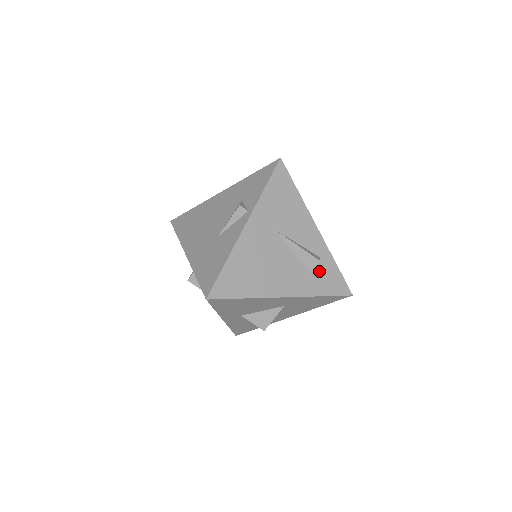
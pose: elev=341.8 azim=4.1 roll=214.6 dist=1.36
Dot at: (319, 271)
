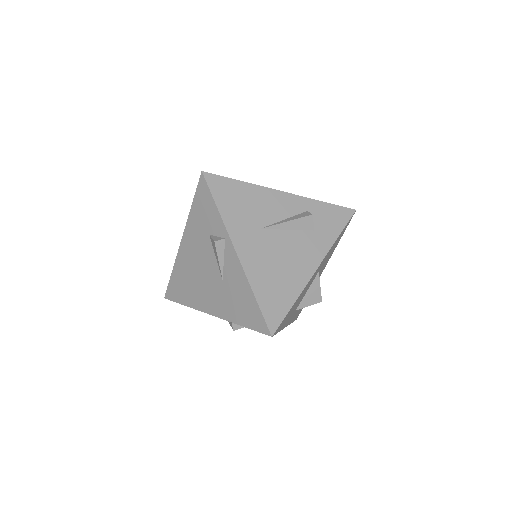
Dot at: (318, 221)
